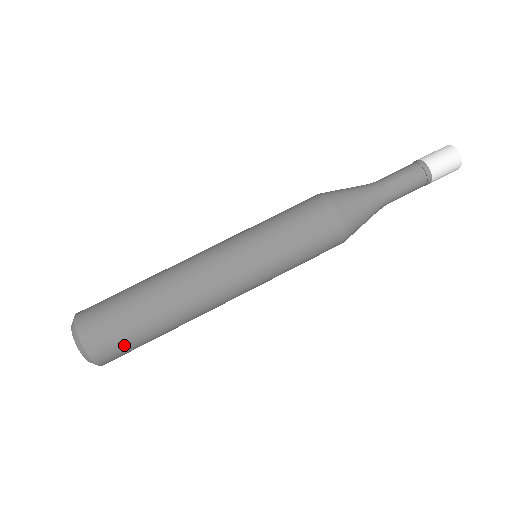
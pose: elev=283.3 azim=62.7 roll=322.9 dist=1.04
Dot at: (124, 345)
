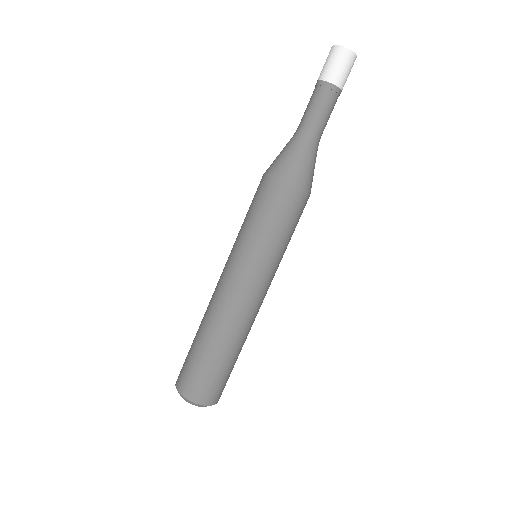
Dot at: occluded
